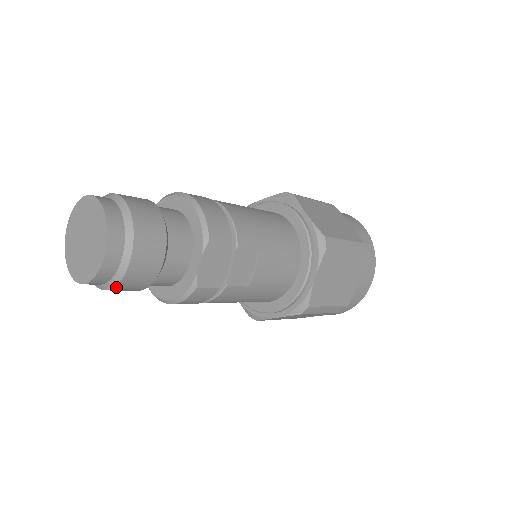
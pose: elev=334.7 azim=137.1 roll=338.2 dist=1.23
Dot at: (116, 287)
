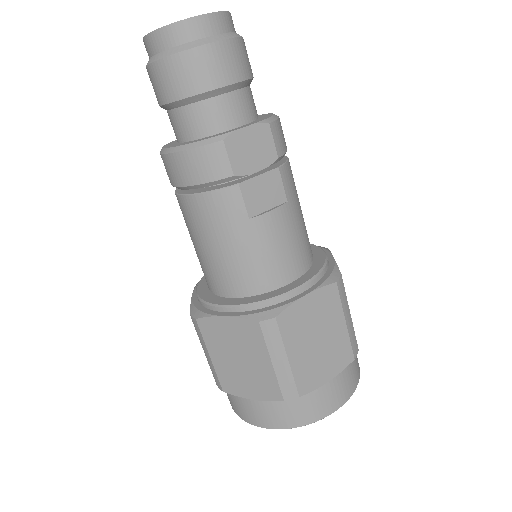
Dot at: (173, 57)
